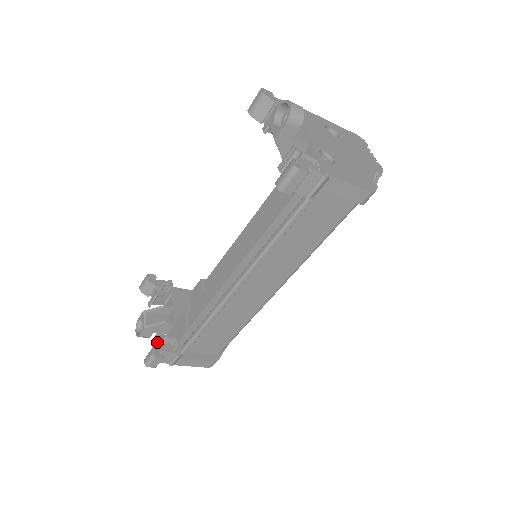
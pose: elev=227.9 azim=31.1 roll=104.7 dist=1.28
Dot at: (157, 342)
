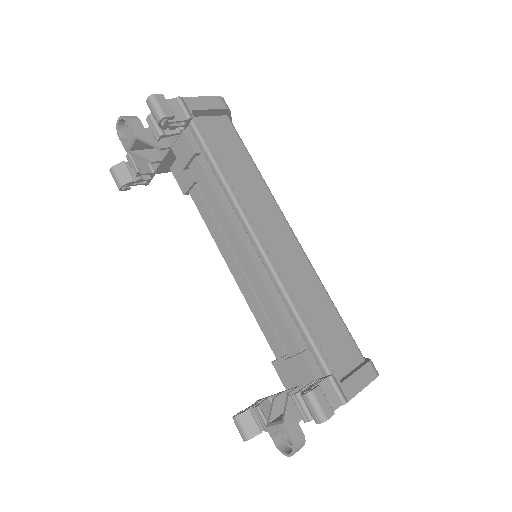
Dot at: (304, 405)
